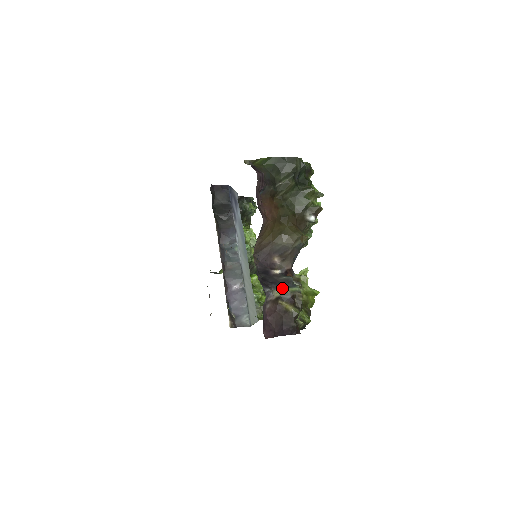
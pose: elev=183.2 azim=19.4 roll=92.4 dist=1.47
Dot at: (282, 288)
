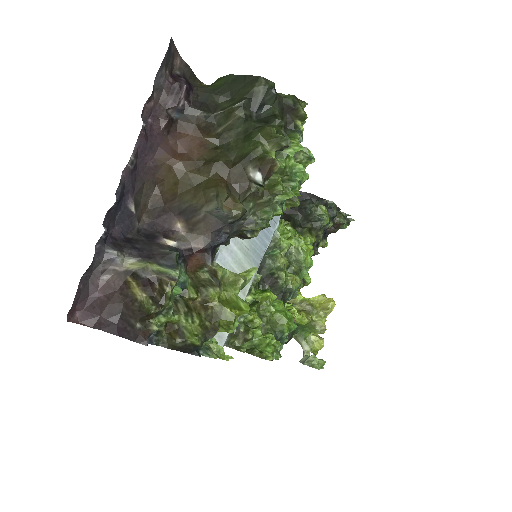
Dot at: (144, 260)
